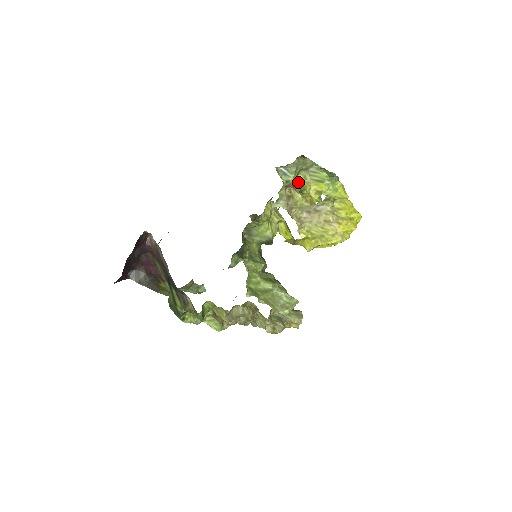
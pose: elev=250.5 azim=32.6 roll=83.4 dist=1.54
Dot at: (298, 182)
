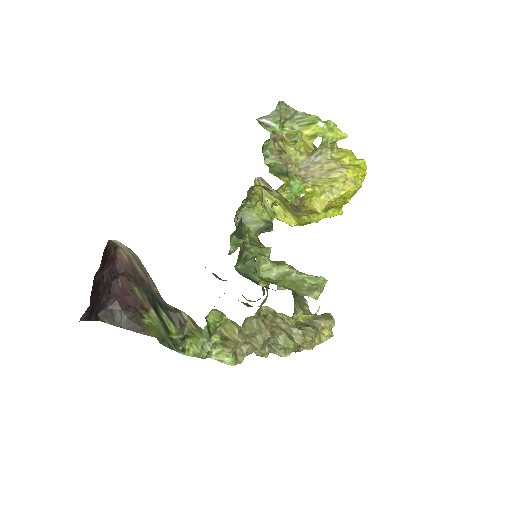
Dot at: occluded
